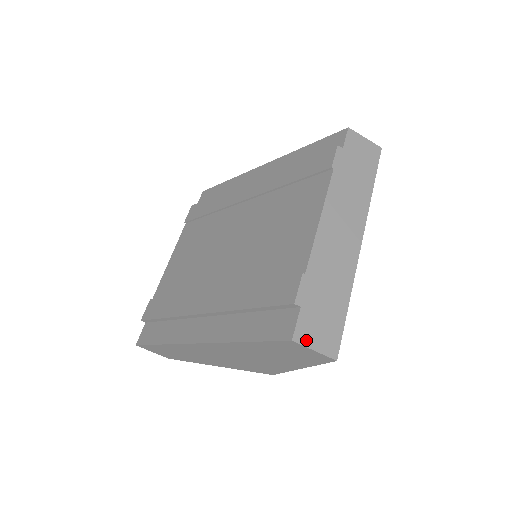
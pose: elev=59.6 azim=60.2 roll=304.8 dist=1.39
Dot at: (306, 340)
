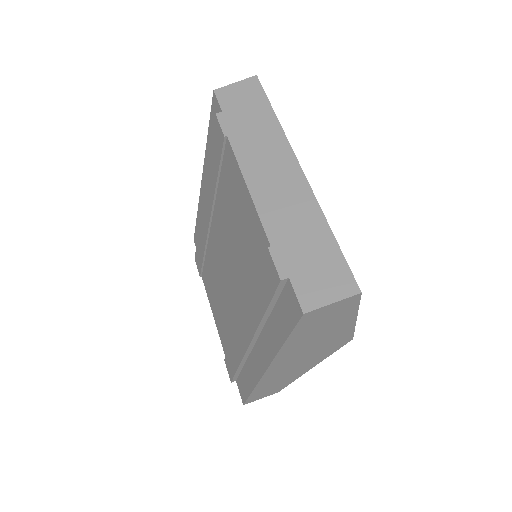
Dot at: (317, 301)
